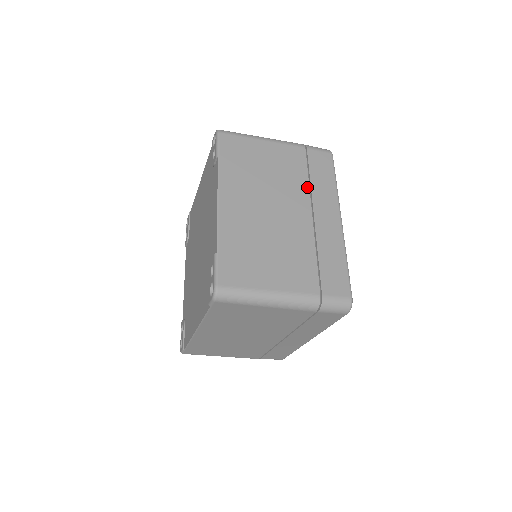
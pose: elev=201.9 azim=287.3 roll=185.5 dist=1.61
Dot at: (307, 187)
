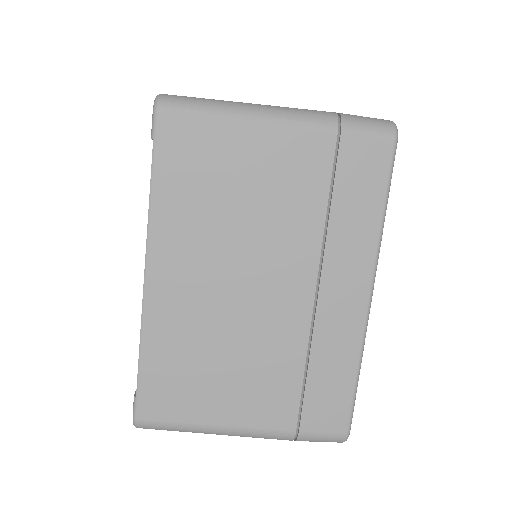
Dot at: occluded
